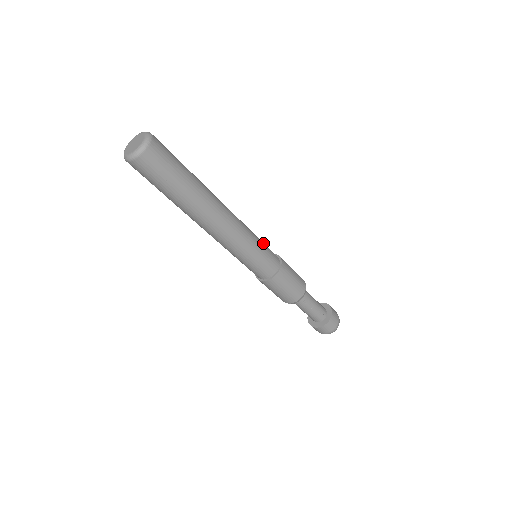
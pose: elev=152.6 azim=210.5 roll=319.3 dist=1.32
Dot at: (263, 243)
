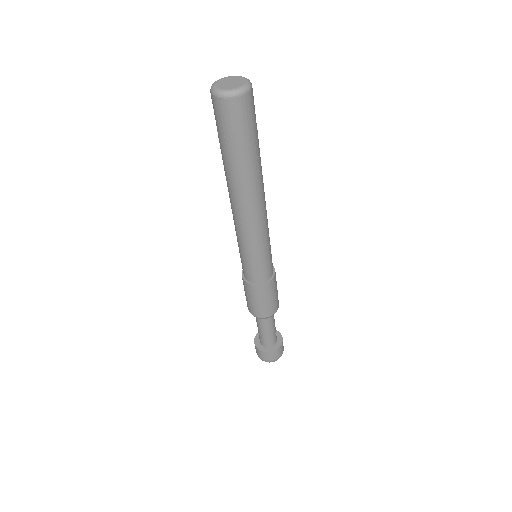
Dot at: occluded
